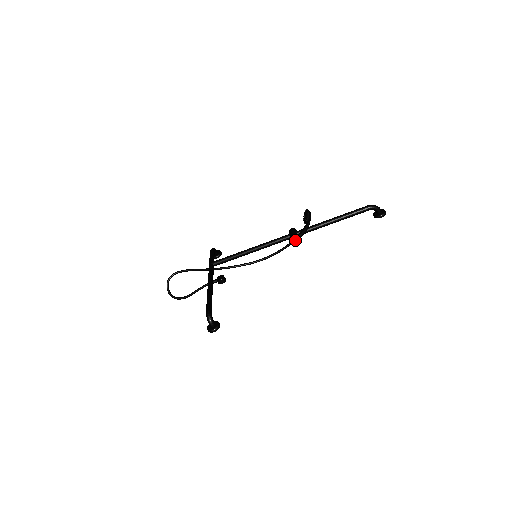
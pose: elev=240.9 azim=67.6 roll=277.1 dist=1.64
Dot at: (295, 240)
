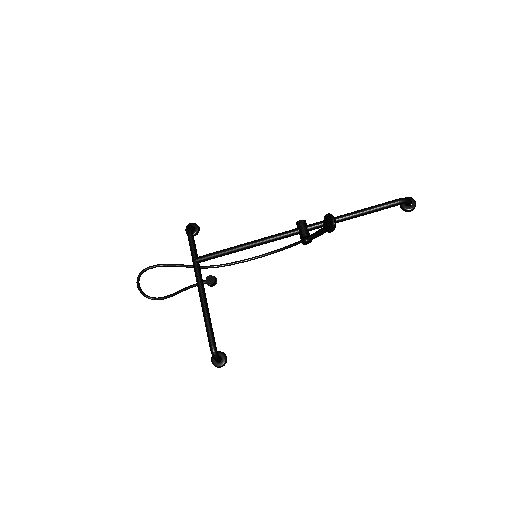
Dot at: (308, 242)
